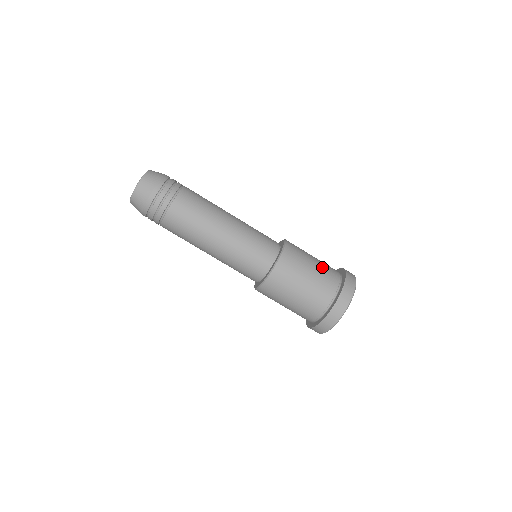
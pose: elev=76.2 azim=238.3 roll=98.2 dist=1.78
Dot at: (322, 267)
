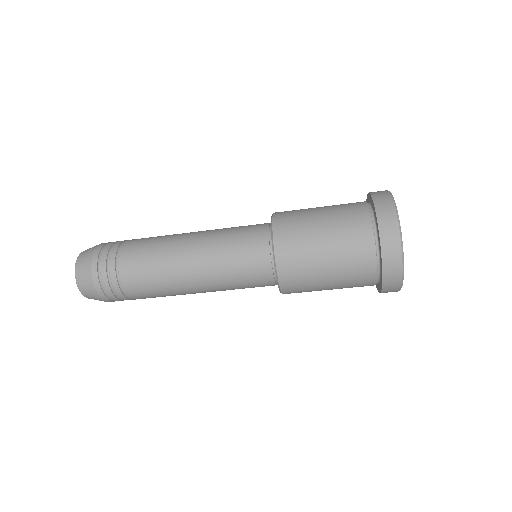
Dot at: (343, 279)
